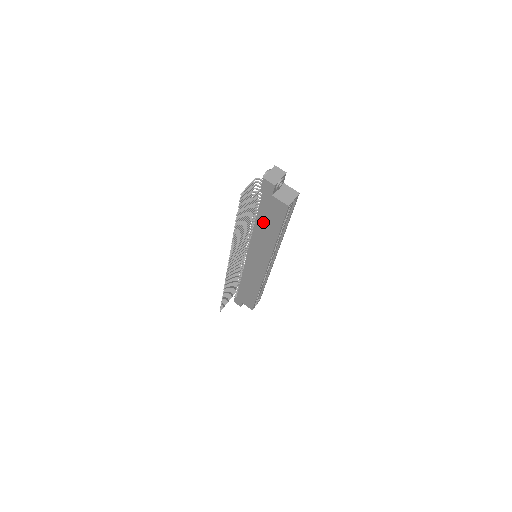
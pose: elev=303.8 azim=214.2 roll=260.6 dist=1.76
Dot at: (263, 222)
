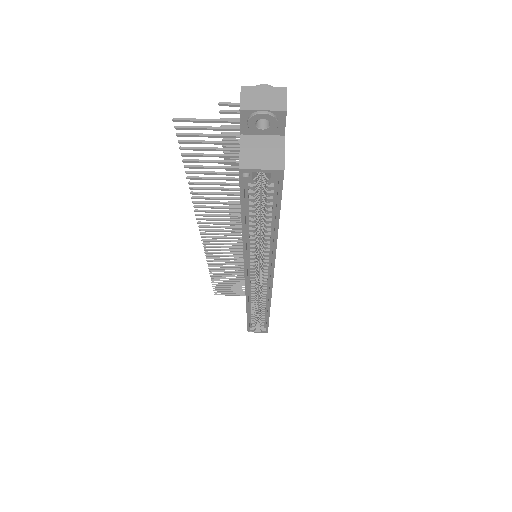
Dot at: occluded
